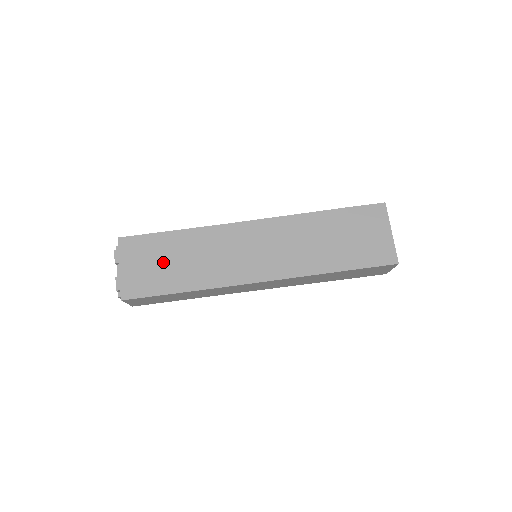
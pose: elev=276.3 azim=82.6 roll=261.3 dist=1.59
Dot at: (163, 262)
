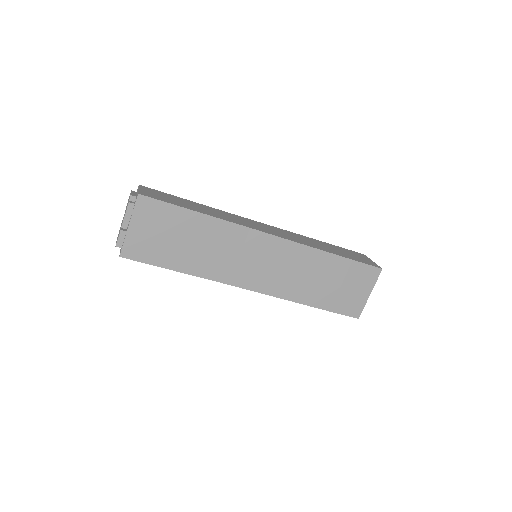
Dot at: (174, 238)
